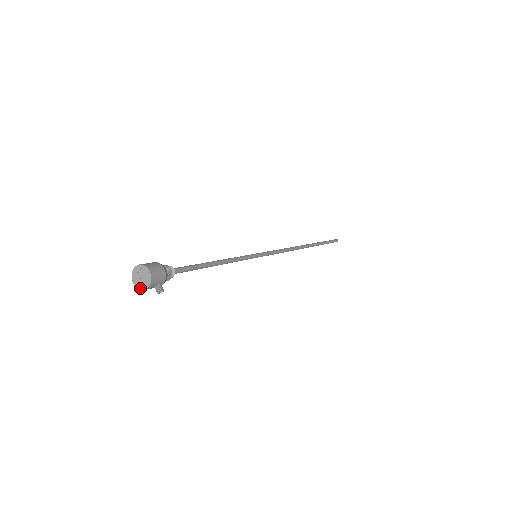
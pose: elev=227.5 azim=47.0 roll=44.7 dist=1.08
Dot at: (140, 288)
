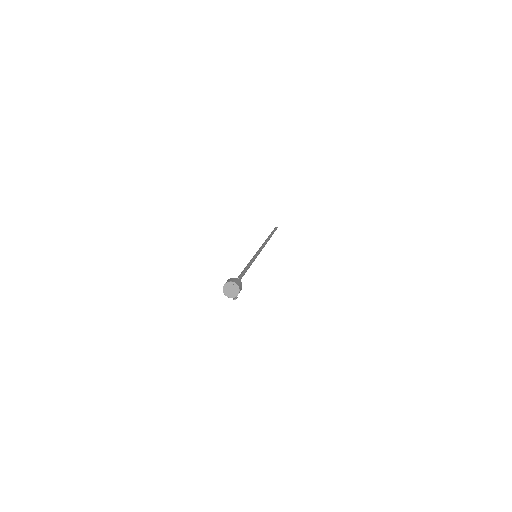
Dot at: (227, 295)
